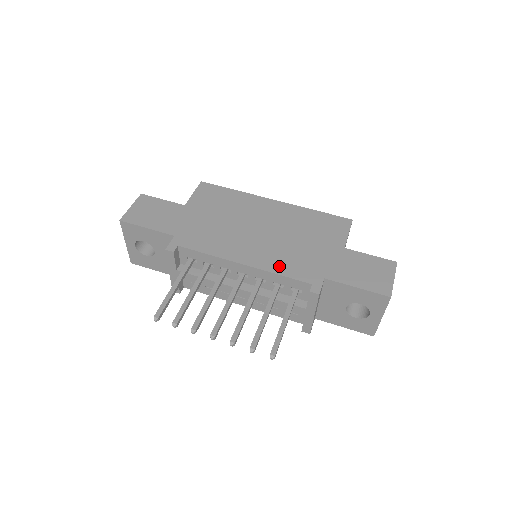
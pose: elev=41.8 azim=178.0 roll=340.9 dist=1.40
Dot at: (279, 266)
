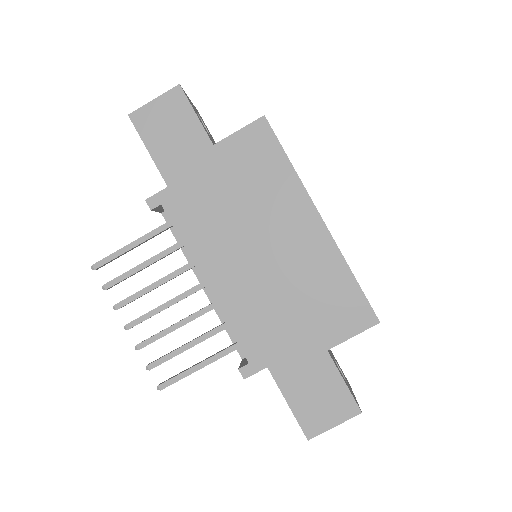
Dot at: (238, 316)
